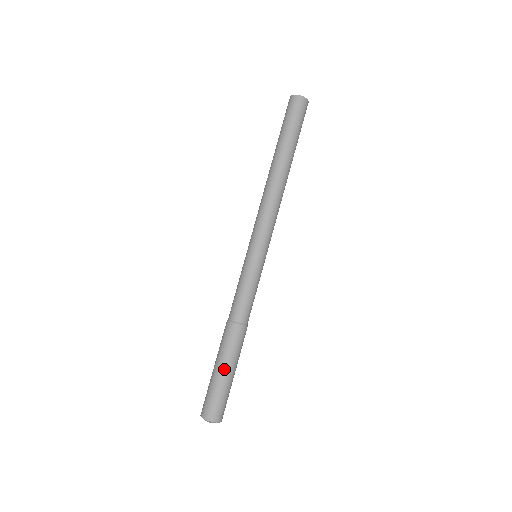
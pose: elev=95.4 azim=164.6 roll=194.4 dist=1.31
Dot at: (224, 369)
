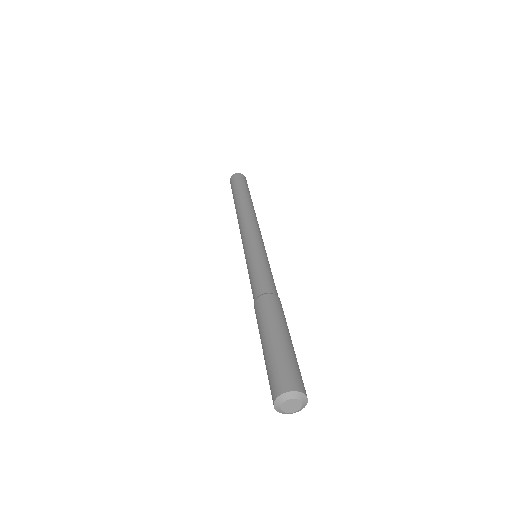
Dot at: (283, 334)
